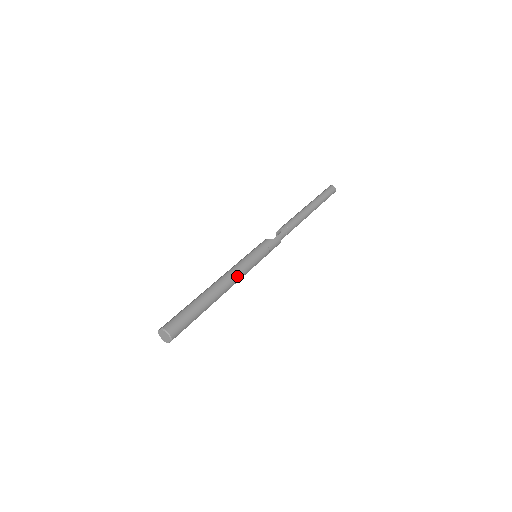
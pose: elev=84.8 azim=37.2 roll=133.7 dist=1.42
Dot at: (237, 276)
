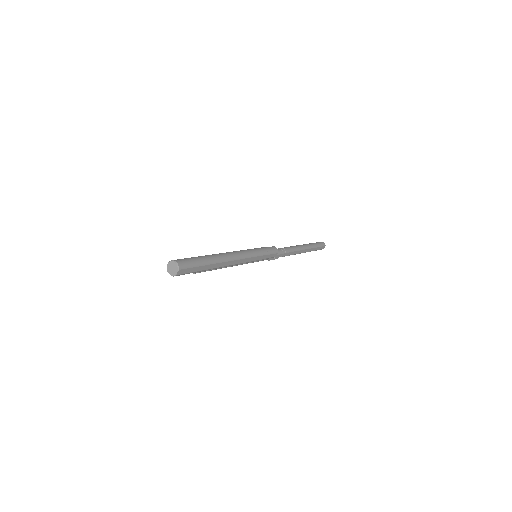
Dot at: (238, 254)
